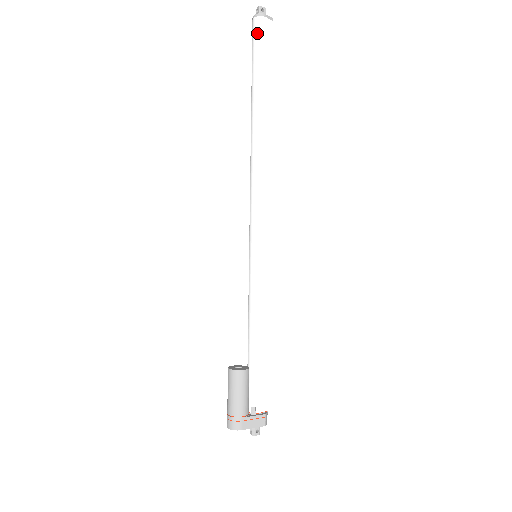
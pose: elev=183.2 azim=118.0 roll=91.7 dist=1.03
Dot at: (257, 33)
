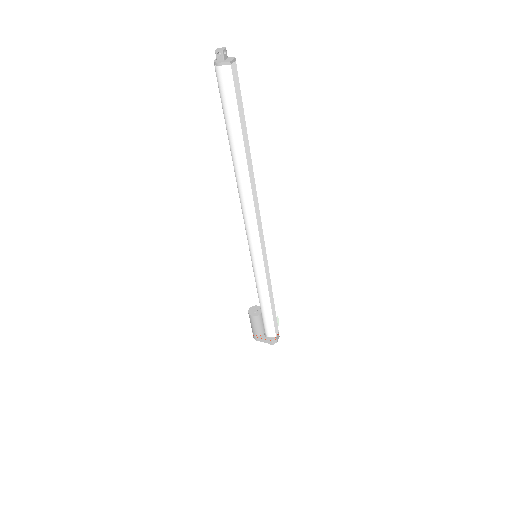
Dot at: (218, 83)
